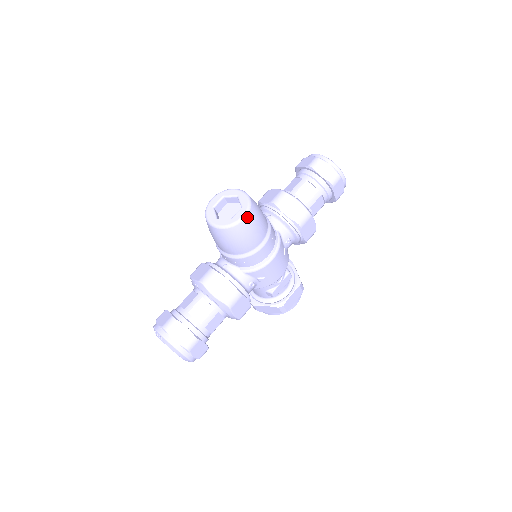
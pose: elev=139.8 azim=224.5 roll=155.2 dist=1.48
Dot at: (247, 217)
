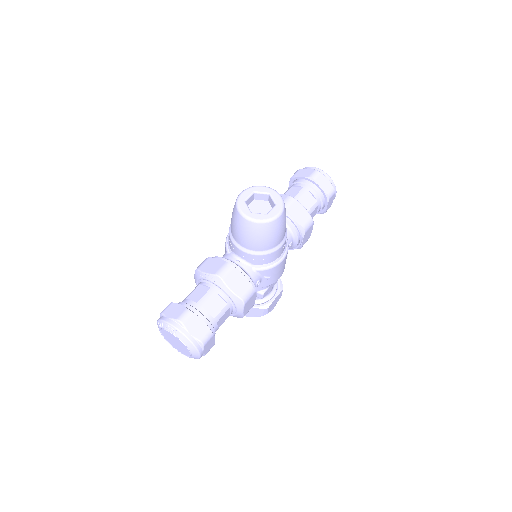
Dot at: (282, 215)
